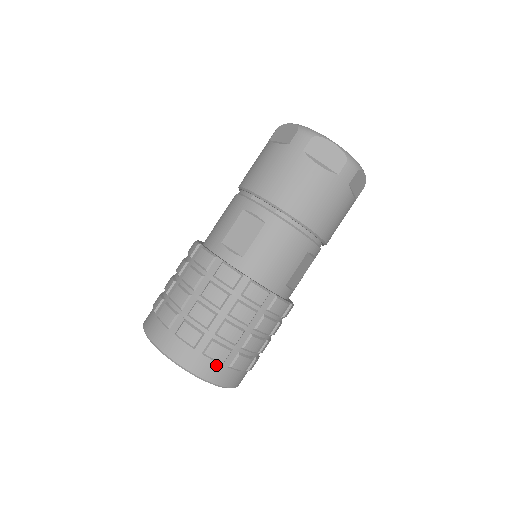
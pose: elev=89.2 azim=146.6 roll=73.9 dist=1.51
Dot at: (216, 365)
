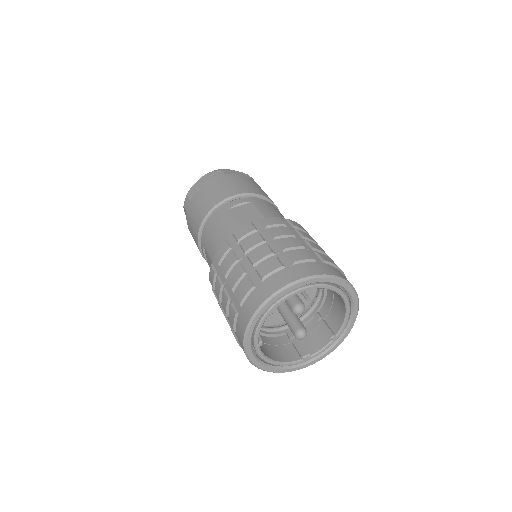
Dot at: (337, 270)
